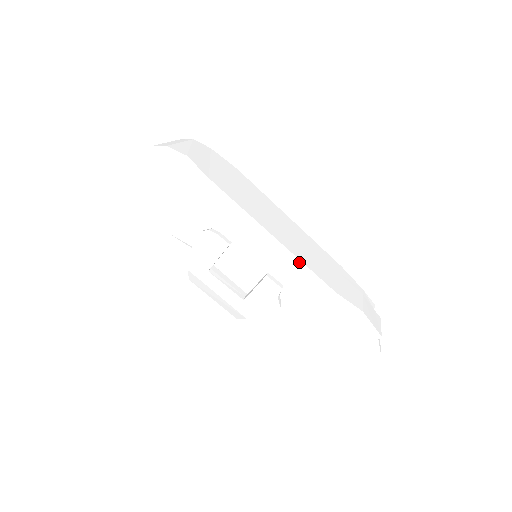
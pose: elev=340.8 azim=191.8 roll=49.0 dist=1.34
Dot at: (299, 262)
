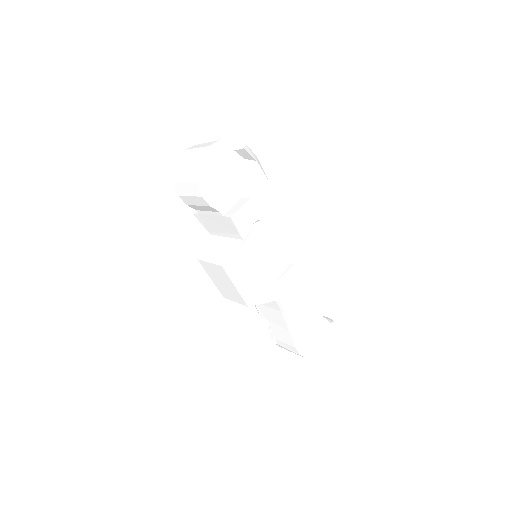
Dot at: (307, 259)
